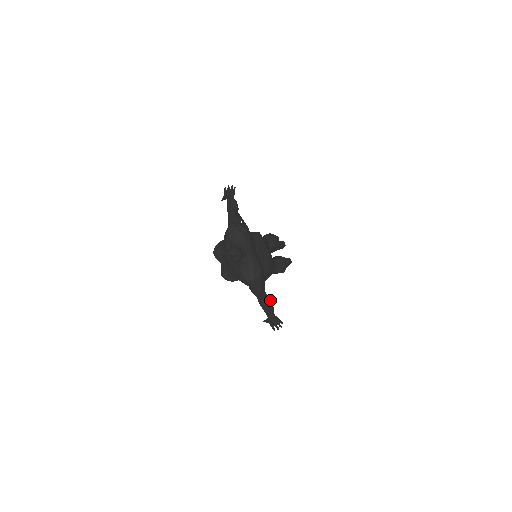
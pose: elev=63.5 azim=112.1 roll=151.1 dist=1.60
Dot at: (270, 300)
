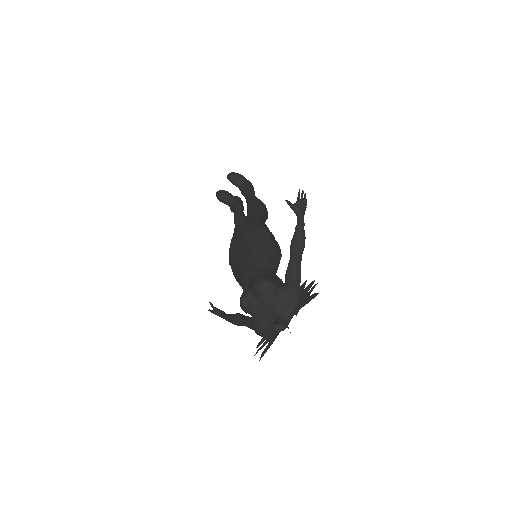
Dot at: occluded
